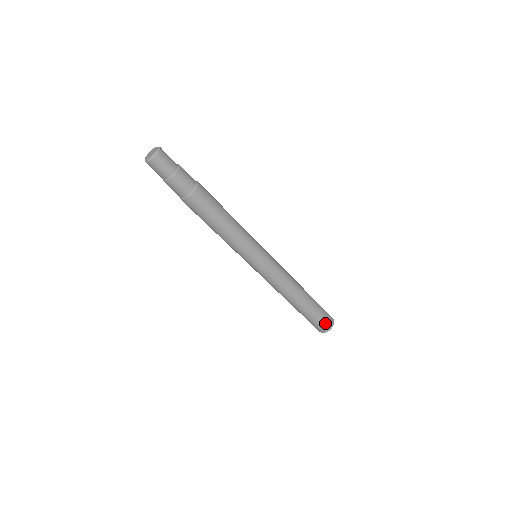
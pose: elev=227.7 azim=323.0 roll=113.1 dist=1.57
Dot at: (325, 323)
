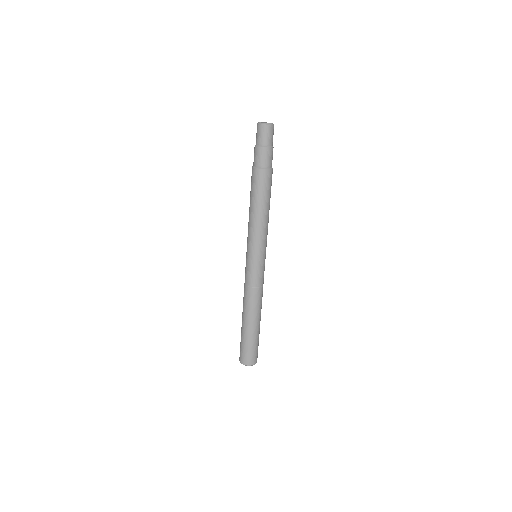
Dot at: (246, 355)
